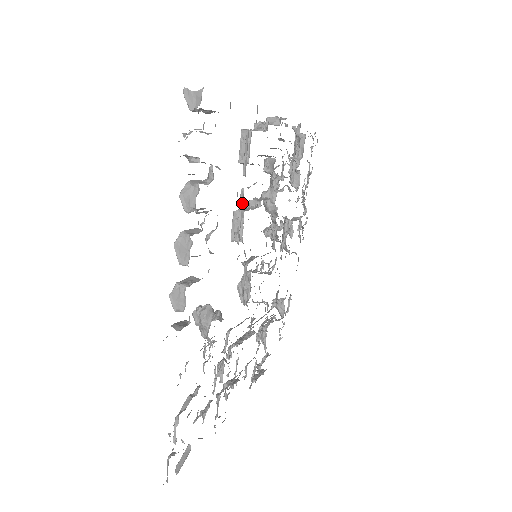
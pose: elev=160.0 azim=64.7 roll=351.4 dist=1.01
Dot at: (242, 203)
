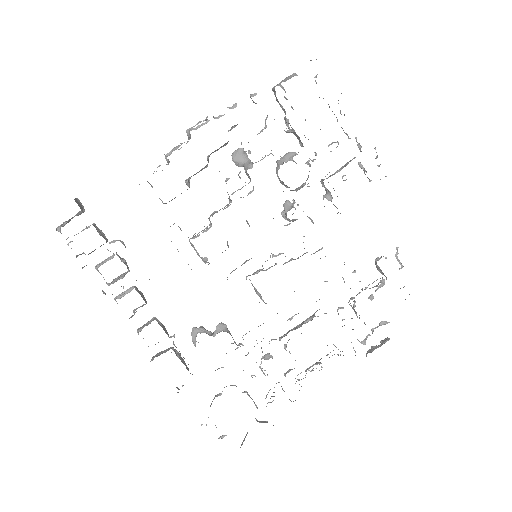
Dot at: occluded
